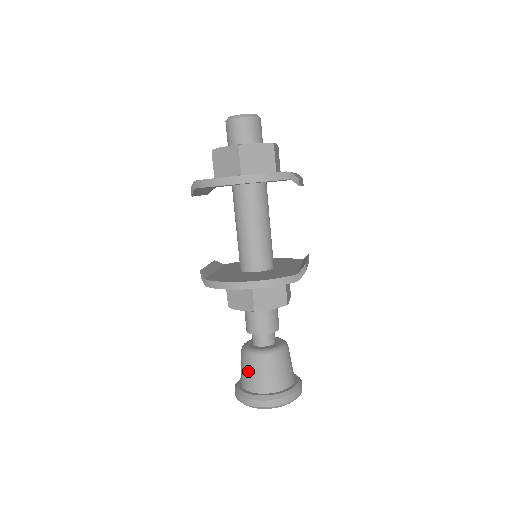
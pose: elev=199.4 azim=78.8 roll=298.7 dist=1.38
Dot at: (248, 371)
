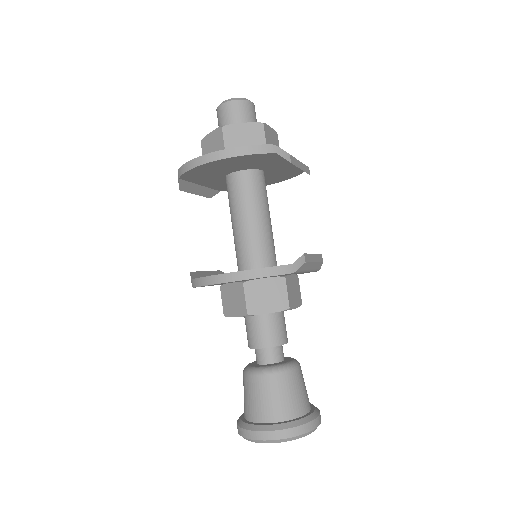
Dot at: (248, 395)
